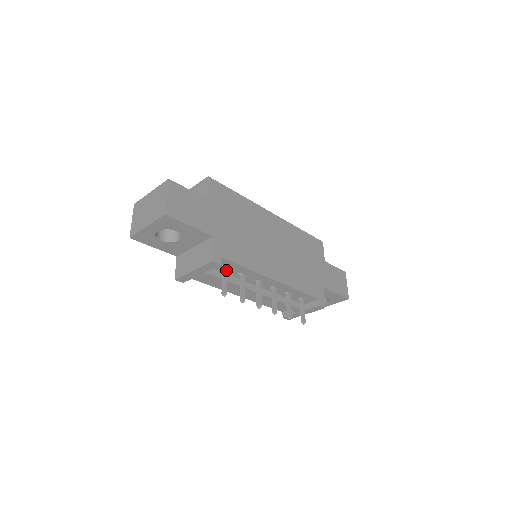
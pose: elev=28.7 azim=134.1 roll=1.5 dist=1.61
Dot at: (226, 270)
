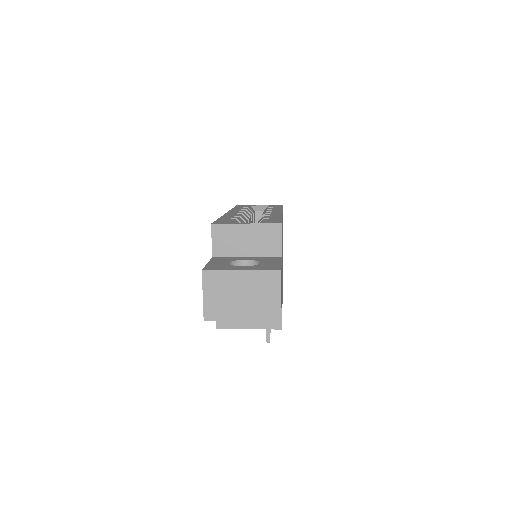
Dot at: occluded
